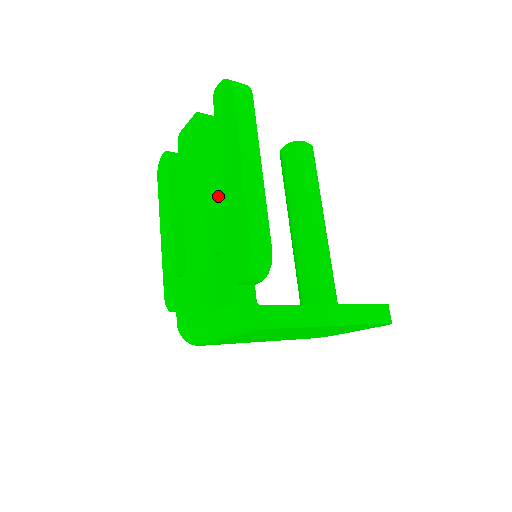
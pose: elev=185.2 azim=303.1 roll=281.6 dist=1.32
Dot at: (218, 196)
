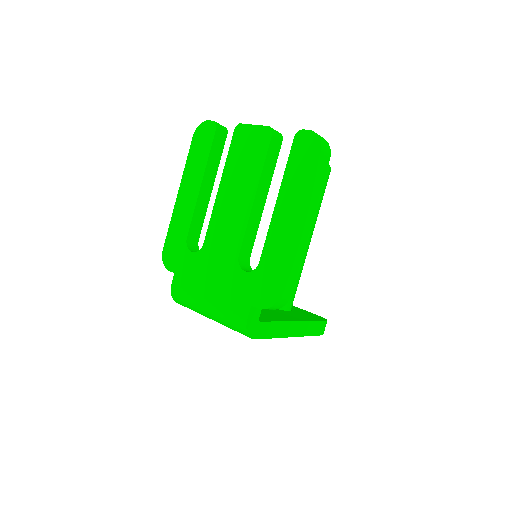
Dot at: (258, 213)
